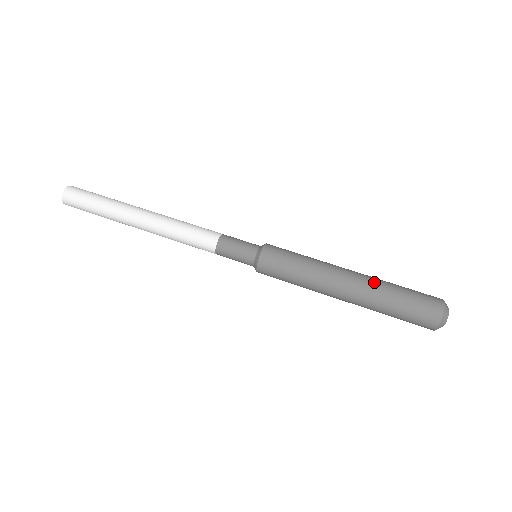
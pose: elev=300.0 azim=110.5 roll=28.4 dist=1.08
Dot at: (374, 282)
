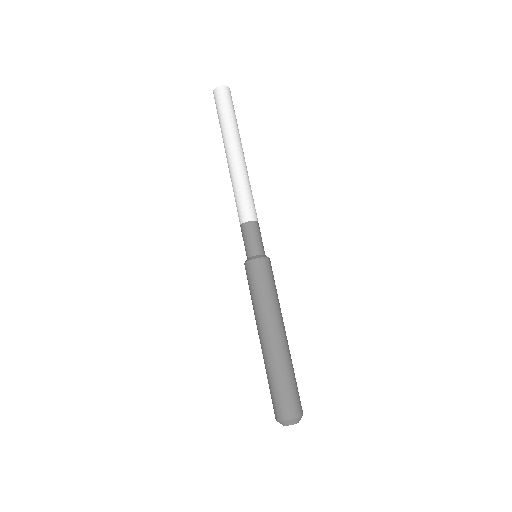
Dot at: (285, 355)
